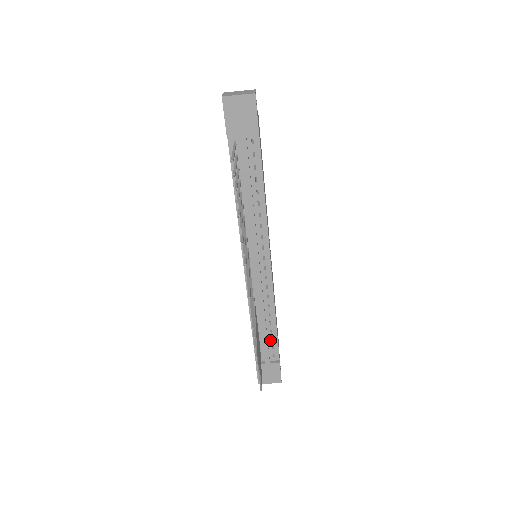
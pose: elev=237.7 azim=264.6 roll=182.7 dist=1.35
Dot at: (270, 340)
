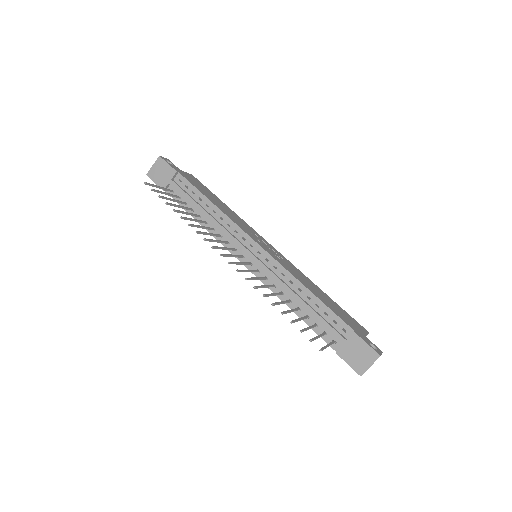
Dot at: (325, 316)
